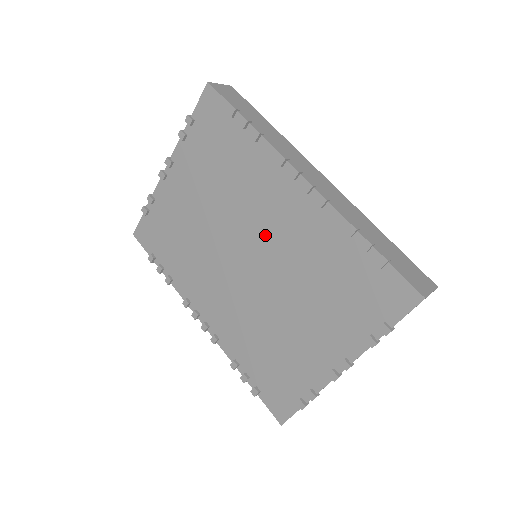
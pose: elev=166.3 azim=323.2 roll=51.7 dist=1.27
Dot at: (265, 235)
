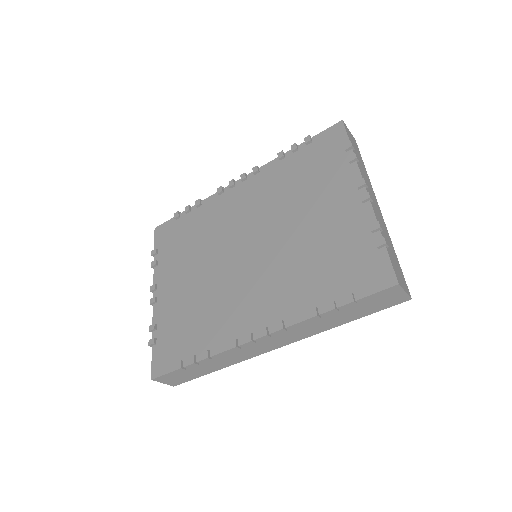
Dot at: (245, 223)
